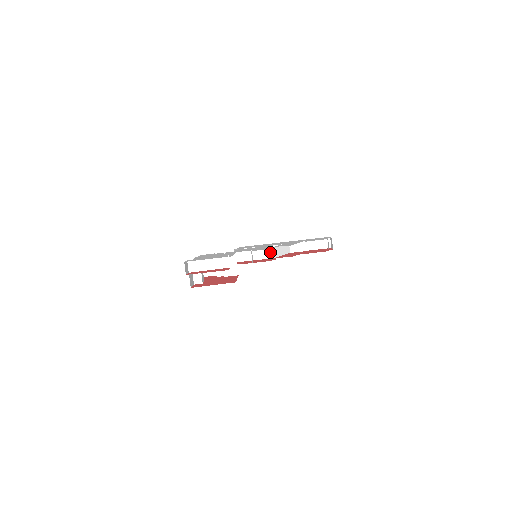
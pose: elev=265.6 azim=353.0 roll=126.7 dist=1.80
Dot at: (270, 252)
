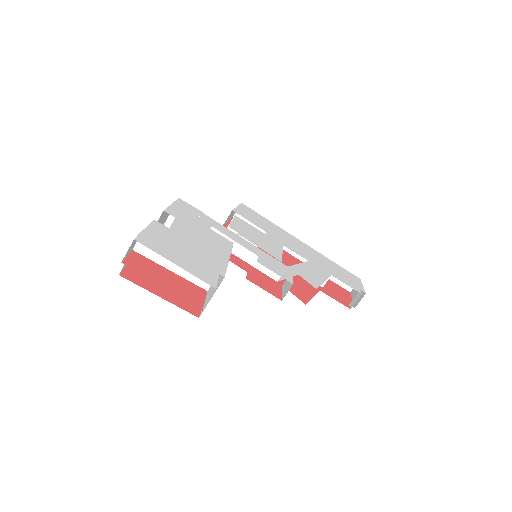
Dot at: occluded
